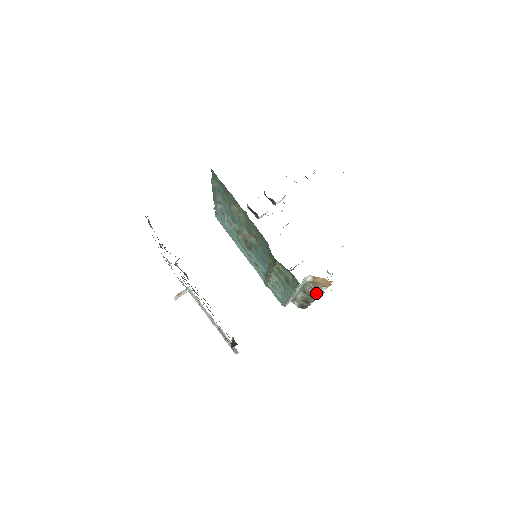
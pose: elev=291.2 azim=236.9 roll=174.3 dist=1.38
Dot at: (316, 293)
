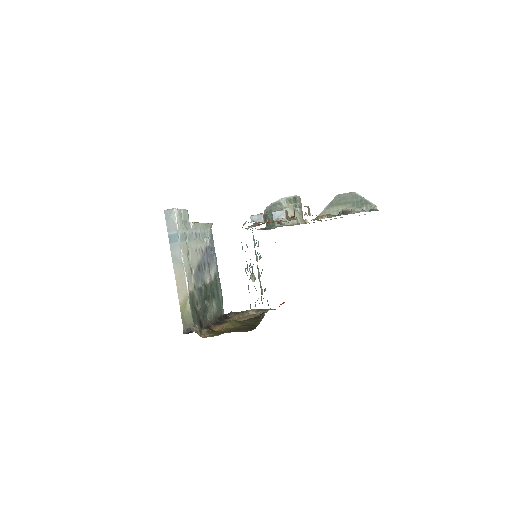
Dot at: occluded
